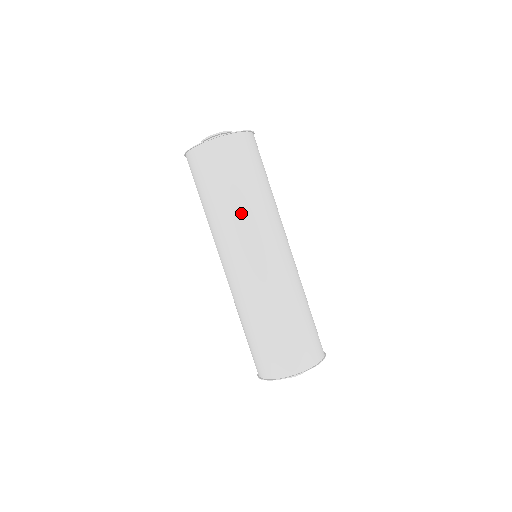
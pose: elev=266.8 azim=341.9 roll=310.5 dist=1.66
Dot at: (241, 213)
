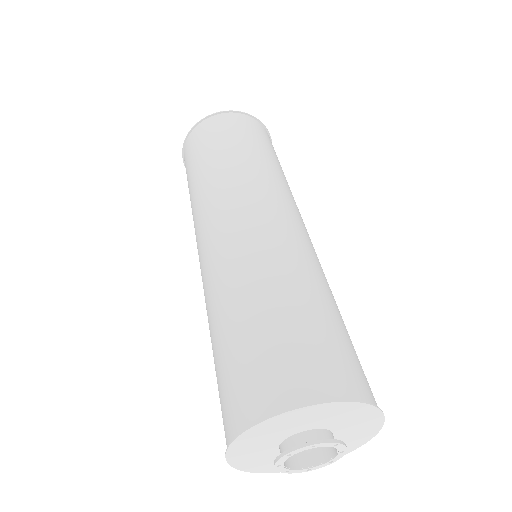
Dot at: (224, 173)
